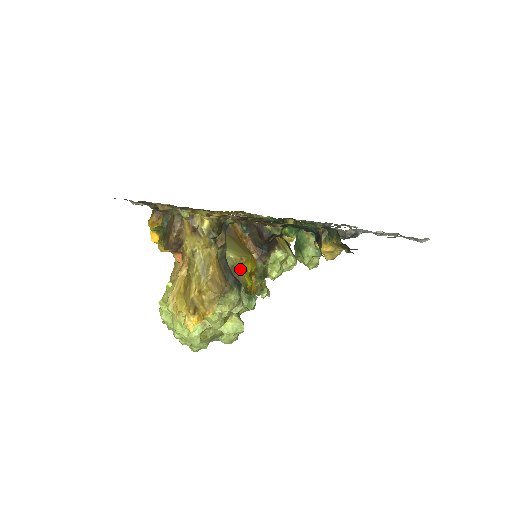
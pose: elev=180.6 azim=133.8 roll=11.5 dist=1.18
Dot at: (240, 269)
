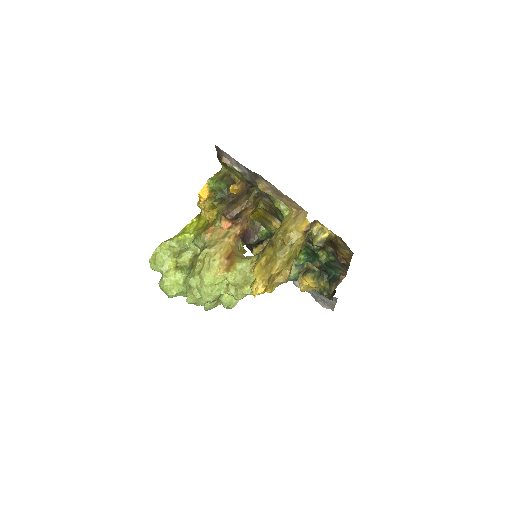
Dot at: occluded
